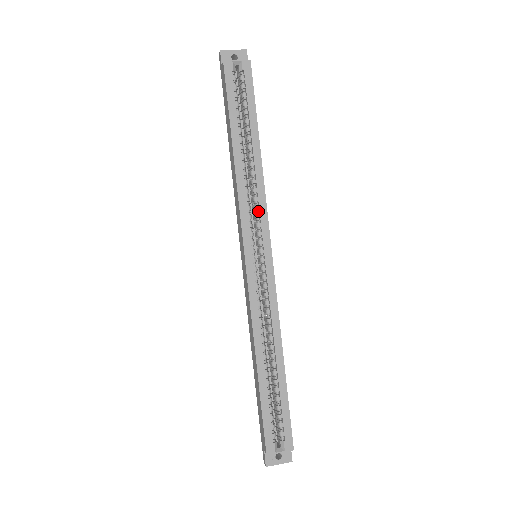
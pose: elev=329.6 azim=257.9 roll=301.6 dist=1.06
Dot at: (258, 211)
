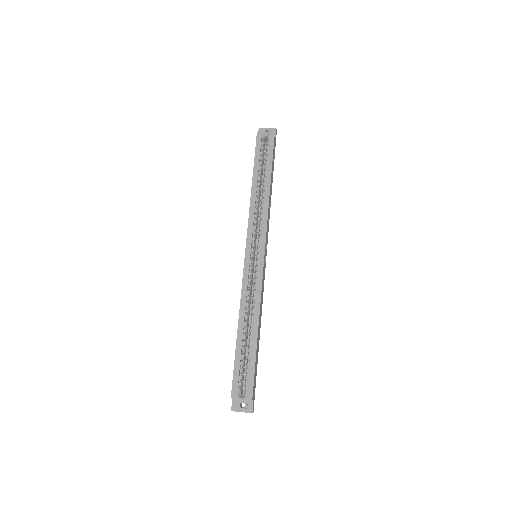
Dot at: (261, 225)
